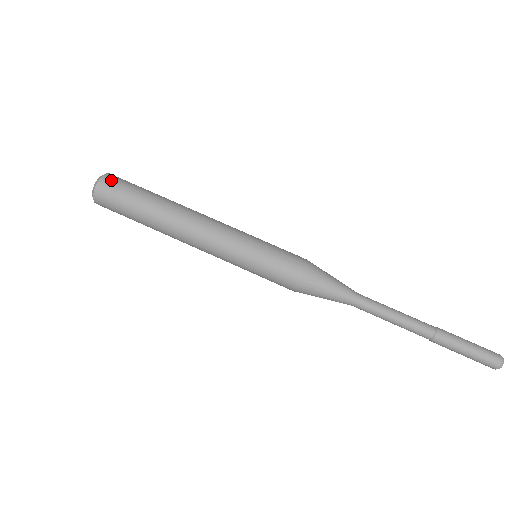
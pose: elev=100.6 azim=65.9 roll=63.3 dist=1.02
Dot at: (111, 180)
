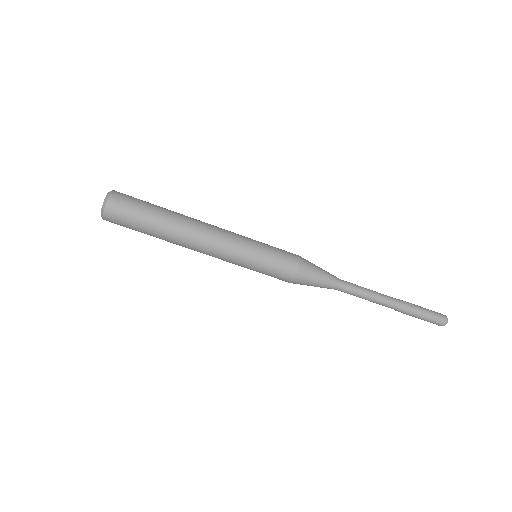
Dot at: (115, 208)
